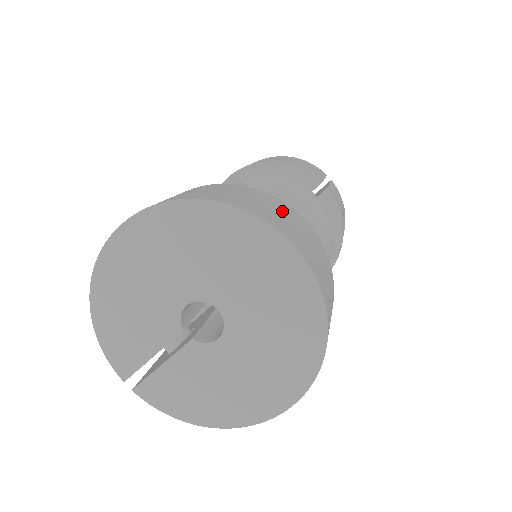
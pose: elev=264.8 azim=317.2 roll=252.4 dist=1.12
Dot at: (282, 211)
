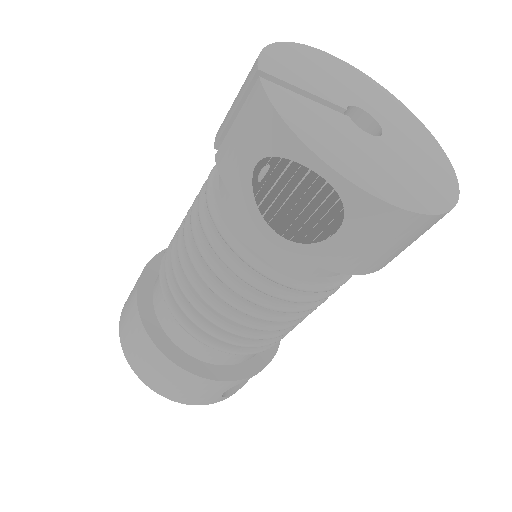
Dot at: occluded
